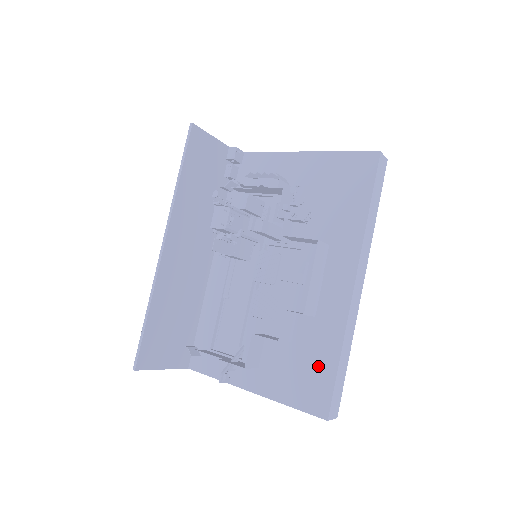
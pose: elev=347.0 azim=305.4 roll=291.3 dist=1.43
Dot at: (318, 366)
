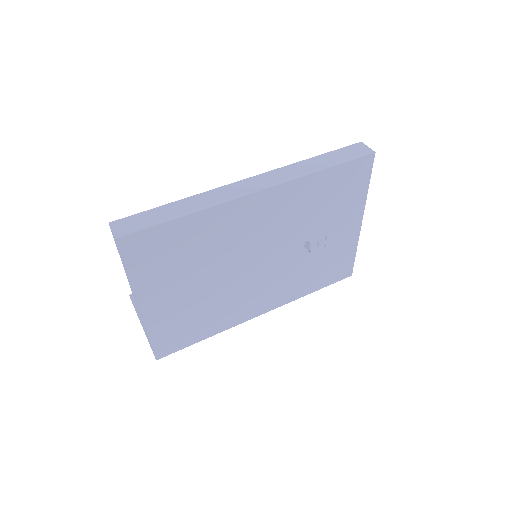
Dot at: occluded
